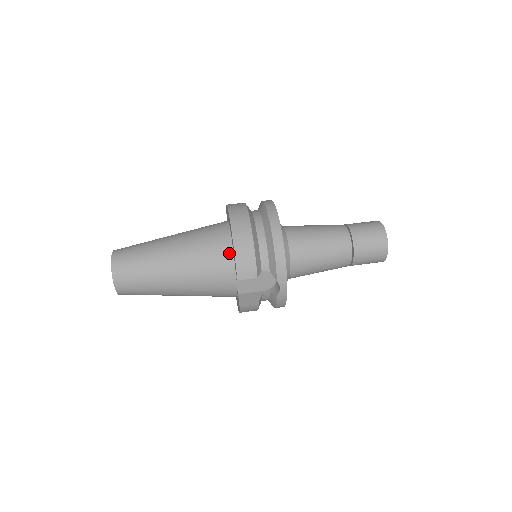
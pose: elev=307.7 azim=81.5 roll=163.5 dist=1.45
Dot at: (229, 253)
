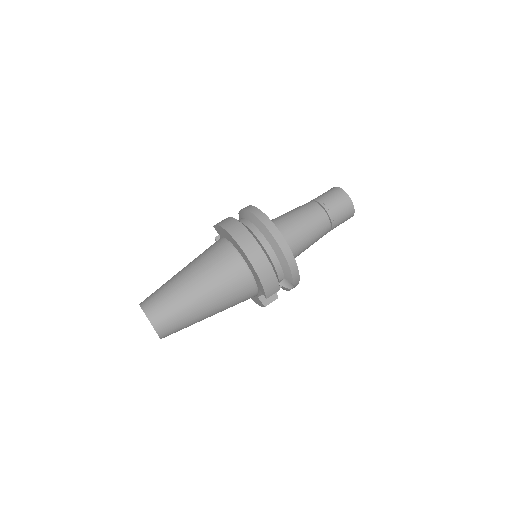
Dot at: (250, 278)
